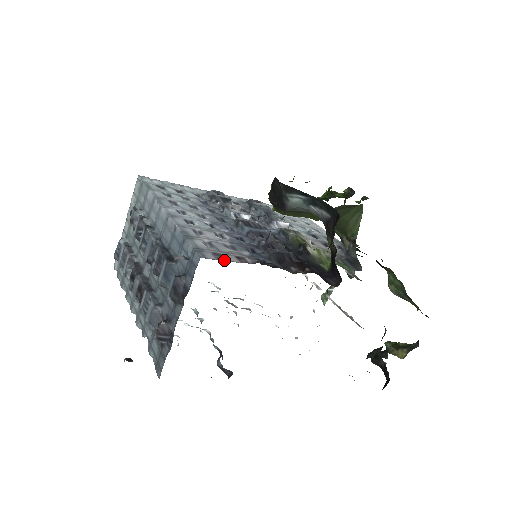
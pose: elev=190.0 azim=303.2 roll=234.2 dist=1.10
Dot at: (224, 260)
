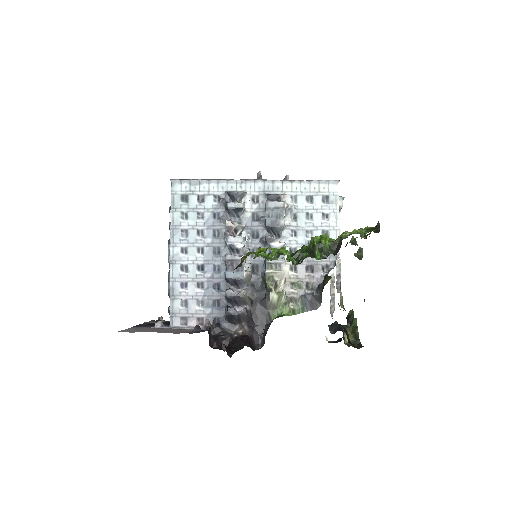
Dot at: (185, 326)
